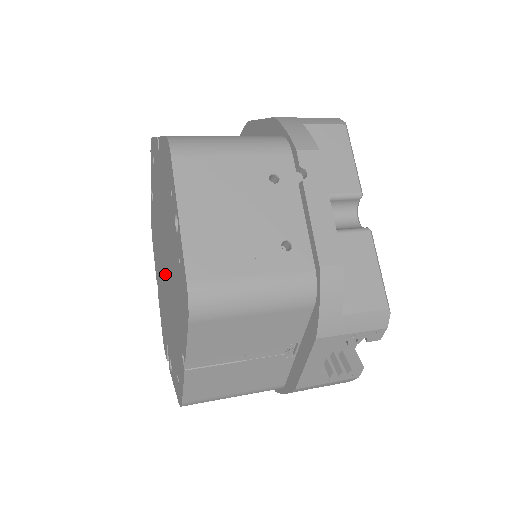
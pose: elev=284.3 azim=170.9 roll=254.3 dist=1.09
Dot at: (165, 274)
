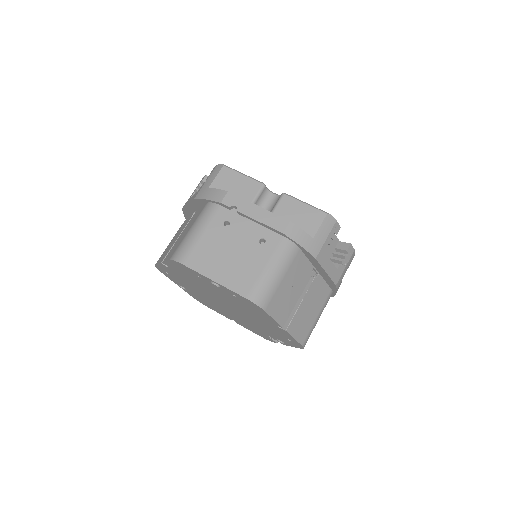
Dot at: (232, 310)
